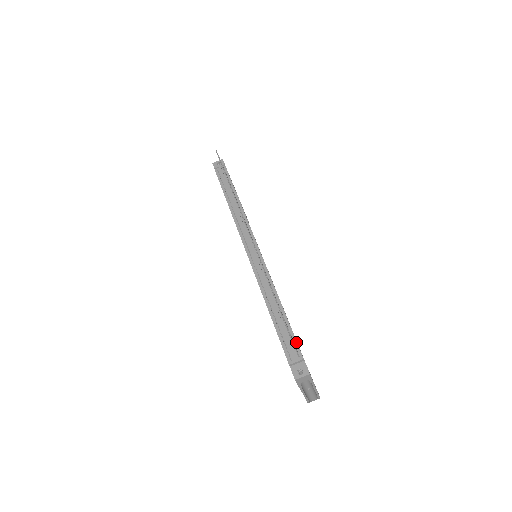
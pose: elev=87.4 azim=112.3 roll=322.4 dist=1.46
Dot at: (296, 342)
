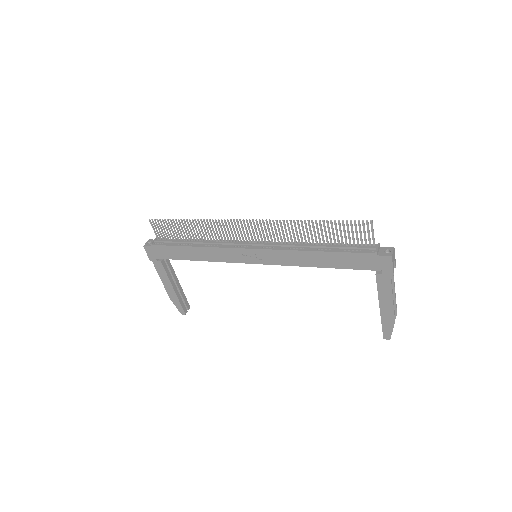
Dot at: (361, 244)
